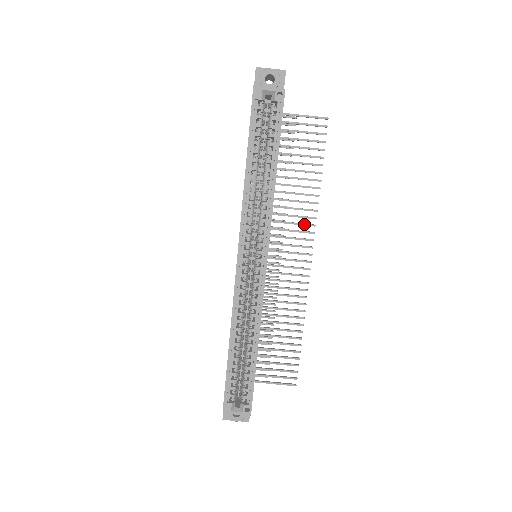
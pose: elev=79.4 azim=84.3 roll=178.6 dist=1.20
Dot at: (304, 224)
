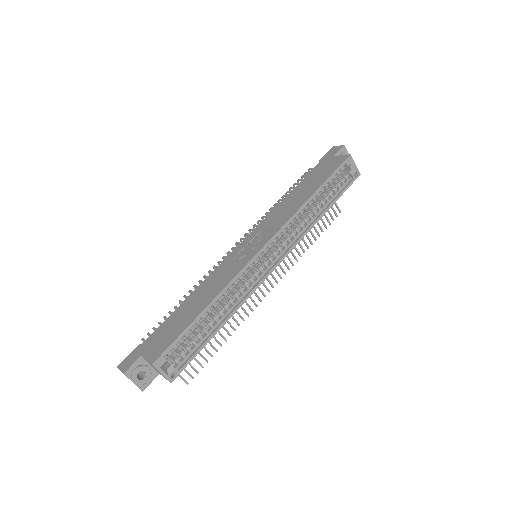
Dot at: (285, 262)
